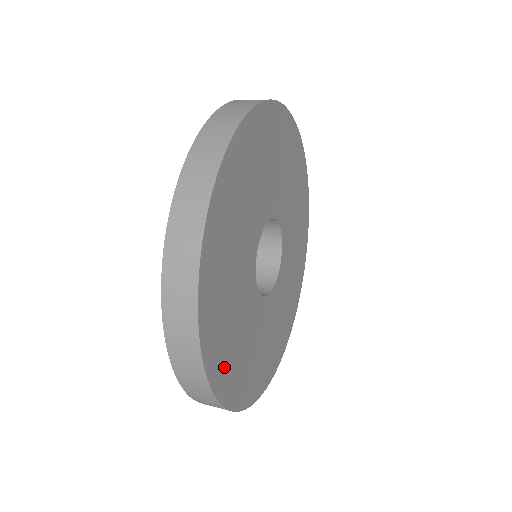
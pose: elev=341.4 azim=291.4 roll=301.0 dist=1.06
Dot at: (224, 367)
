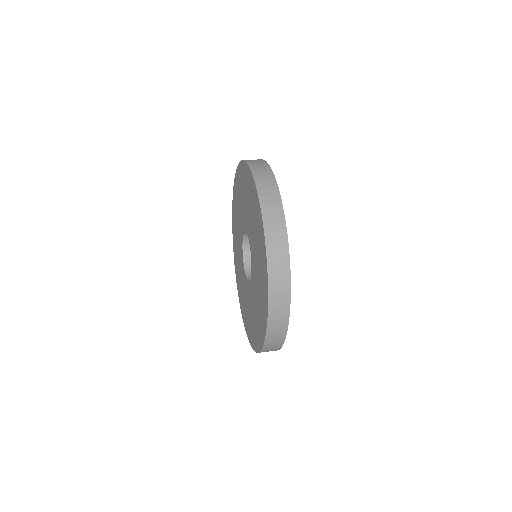
Dot at: occluded
